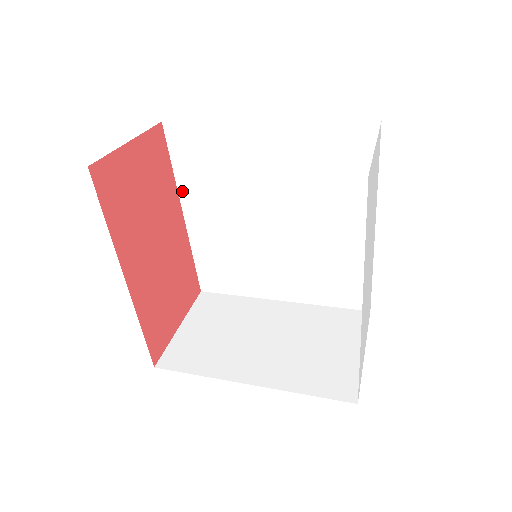
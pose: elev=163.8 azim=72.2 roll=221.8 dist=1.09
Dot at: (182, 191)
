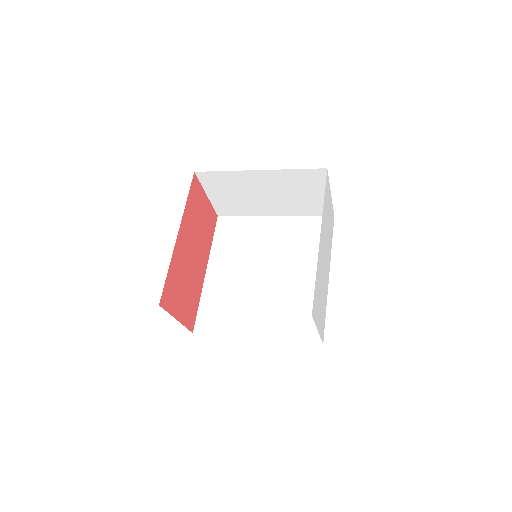
Dot at: (212, 254)
